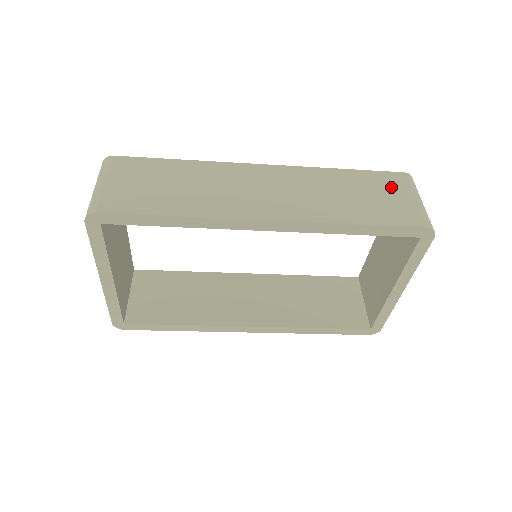
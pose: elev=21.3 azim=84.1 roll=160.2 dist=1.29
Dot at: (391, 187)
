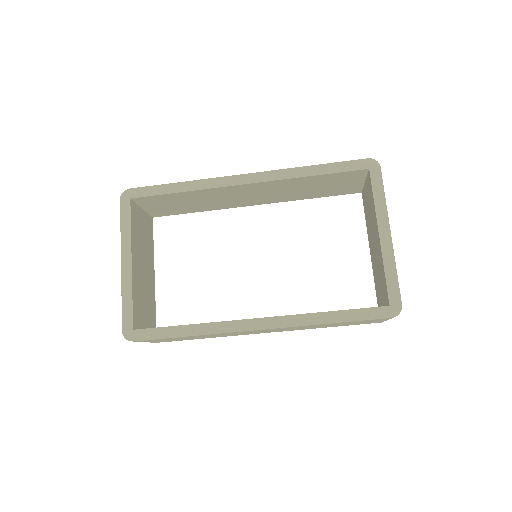
Dot at: occluded
